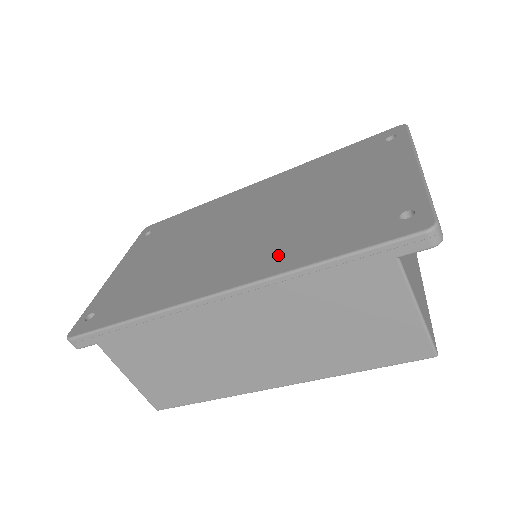
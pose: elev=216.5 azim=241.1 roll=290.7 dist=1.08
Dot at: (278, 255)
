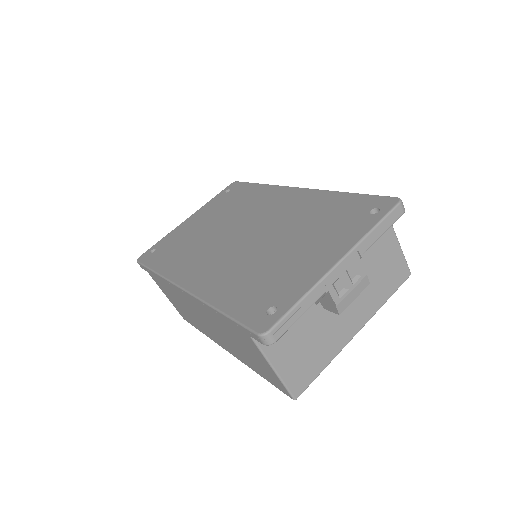
Dot at: (219, 283)
